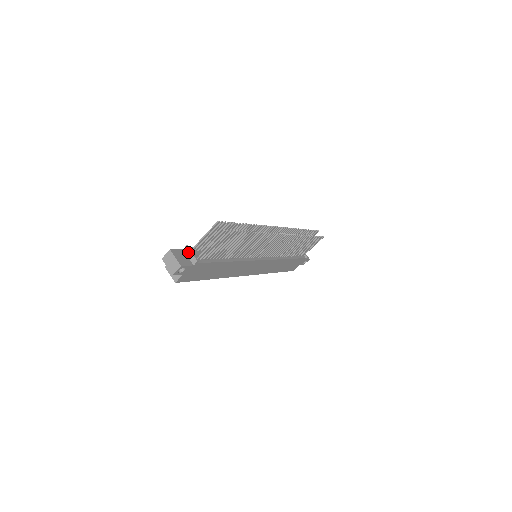
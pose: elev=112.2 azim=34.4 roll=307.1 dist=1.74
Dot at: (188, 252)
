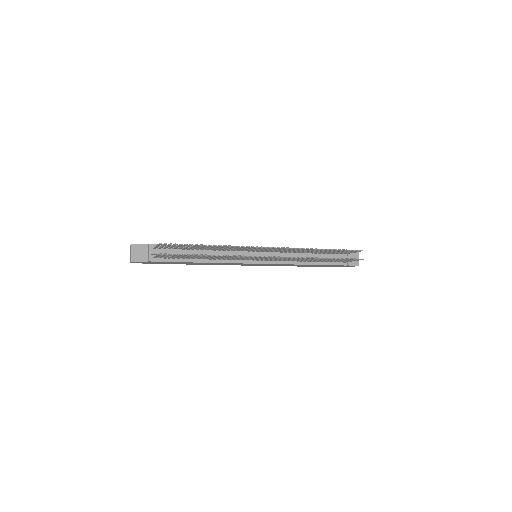
Dot at: (148, 249)
